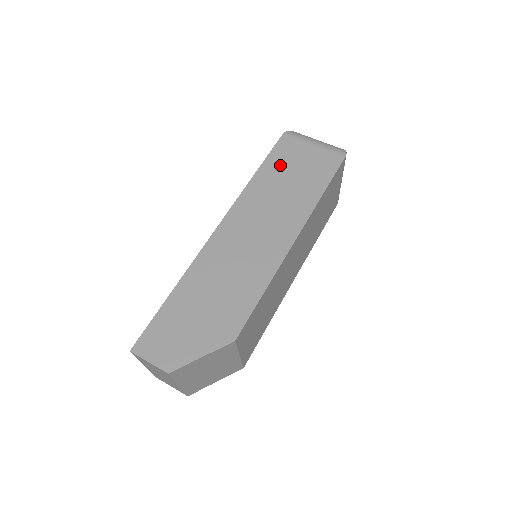
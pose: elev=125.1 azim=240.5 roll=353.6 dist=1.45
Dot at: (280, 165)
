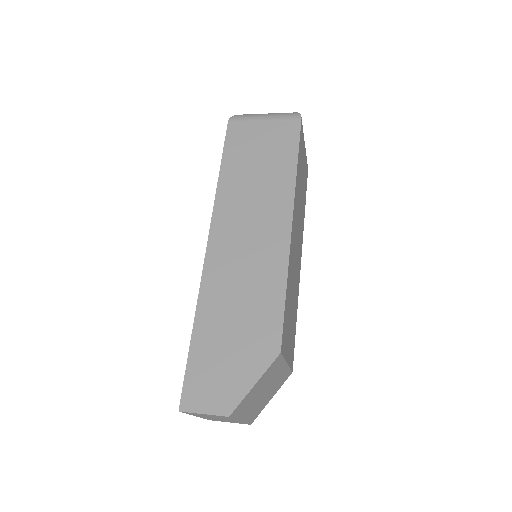
Dot at: (240, 155)
